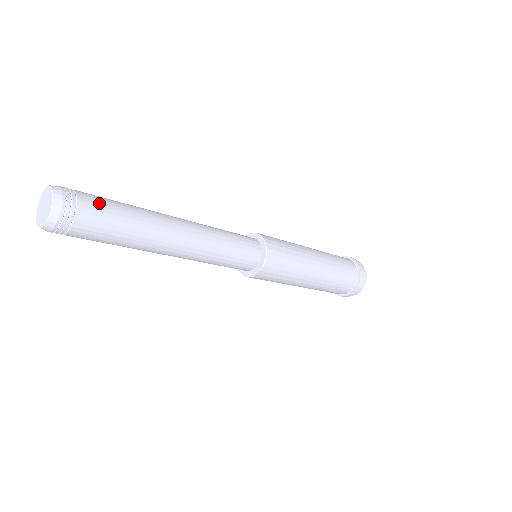
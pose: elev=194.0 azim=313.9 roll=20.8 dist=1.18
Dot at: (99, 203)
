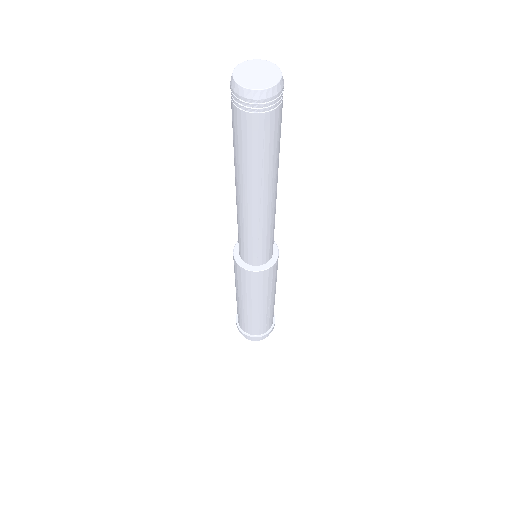
Dot at: (280, 123)
